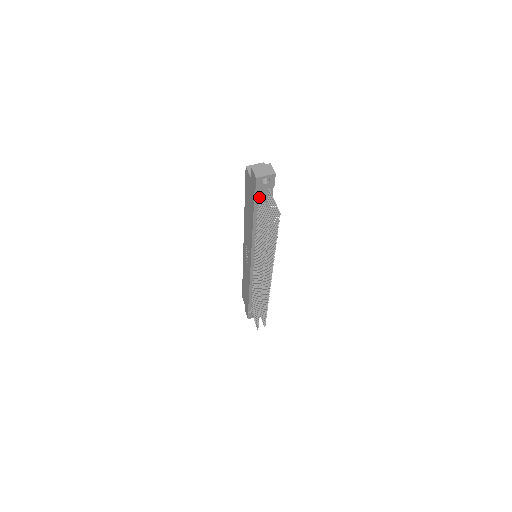
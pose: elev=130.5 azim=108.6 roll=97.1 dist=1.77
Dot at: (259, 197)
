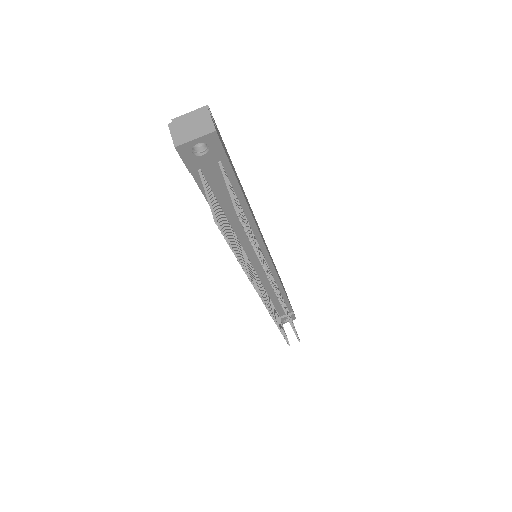
Dot at: occluded
